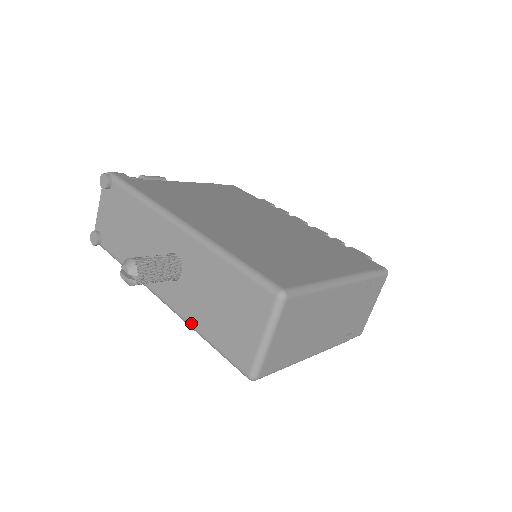
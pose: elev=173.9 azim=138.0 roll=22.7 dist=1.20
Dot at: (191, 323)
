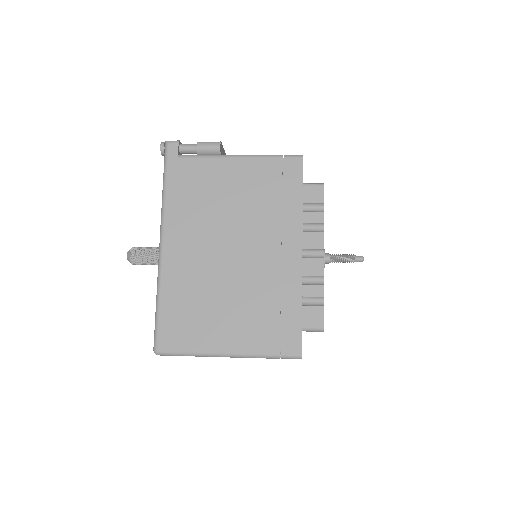
Dot at: occluded
